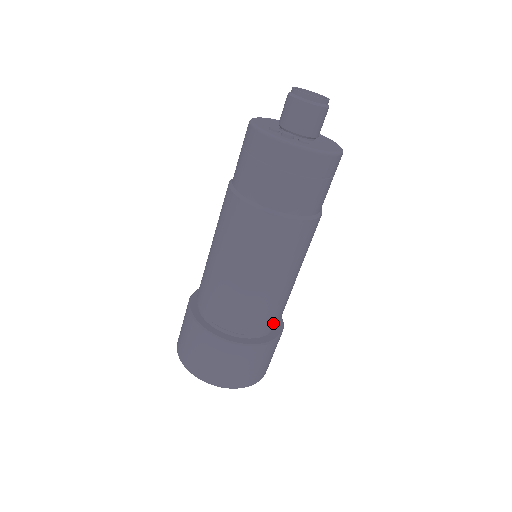
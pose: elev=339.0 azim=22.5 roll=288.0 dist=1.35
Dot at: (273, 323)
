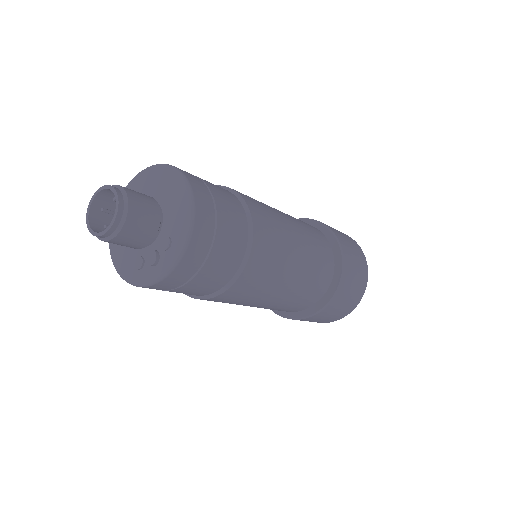
Dot at: (328, 257)
